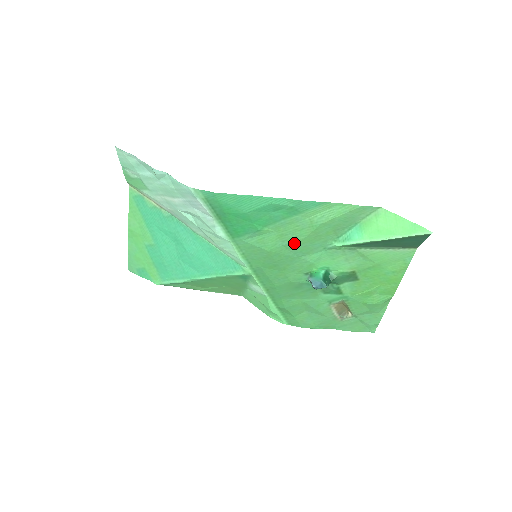
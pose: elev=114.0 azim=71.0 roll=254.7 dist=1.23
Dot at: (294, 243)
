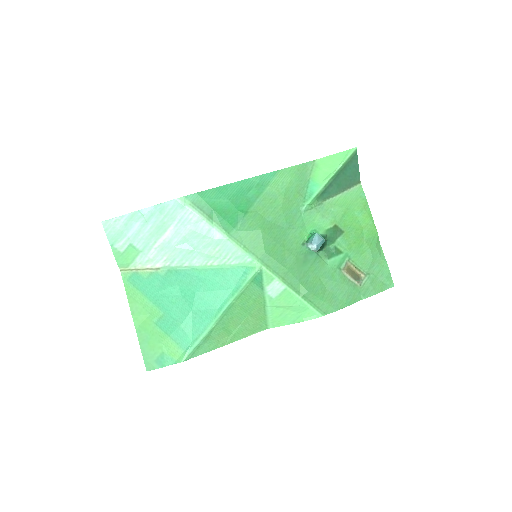
Dot at: (277, 215)
